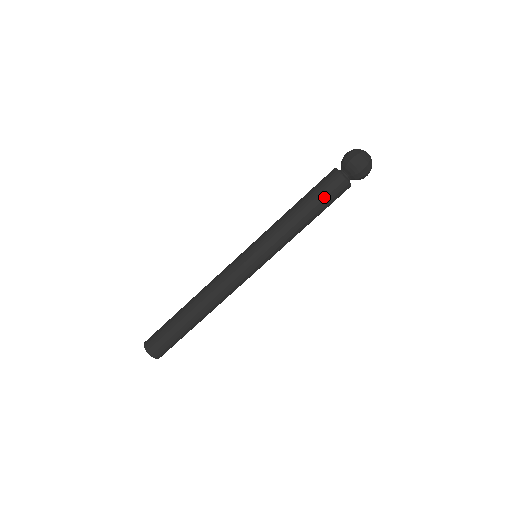
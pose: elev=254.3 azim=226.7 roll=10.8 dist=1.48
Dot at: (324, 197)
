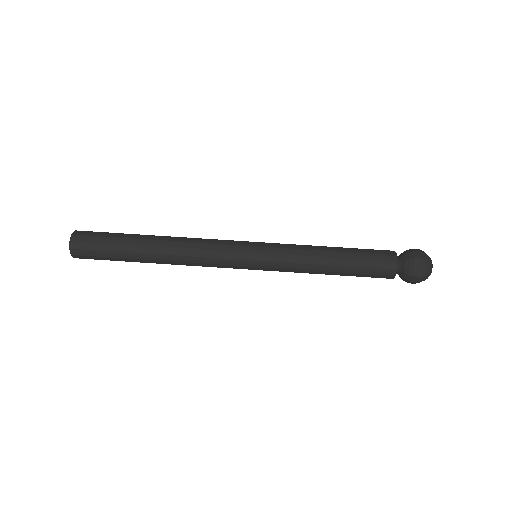
Dot at: (365, 266)
